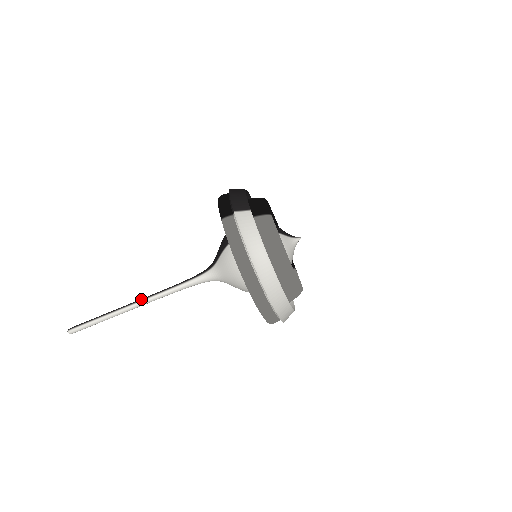
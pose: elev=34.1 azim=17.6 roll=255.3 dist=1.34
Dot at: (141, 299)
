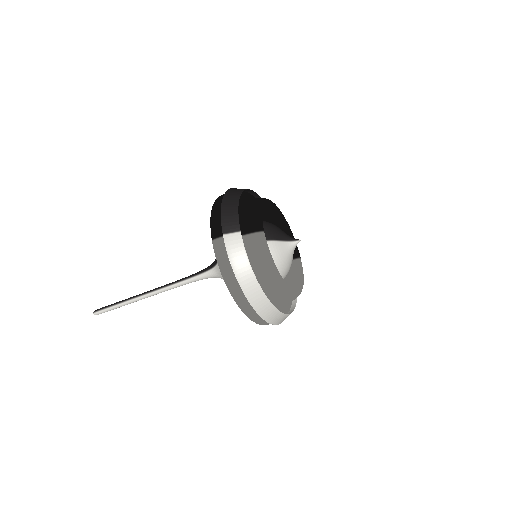
Dot at: (152, 290)
